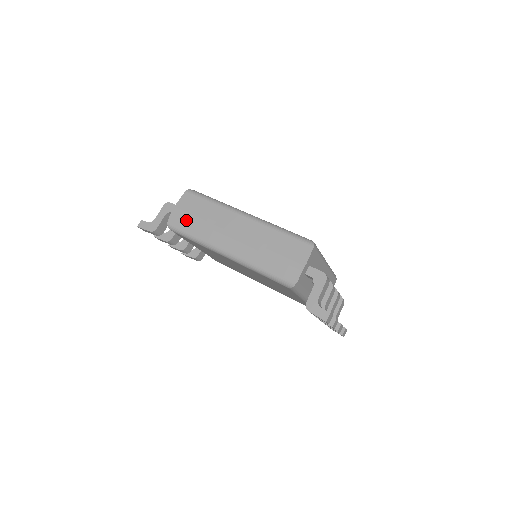
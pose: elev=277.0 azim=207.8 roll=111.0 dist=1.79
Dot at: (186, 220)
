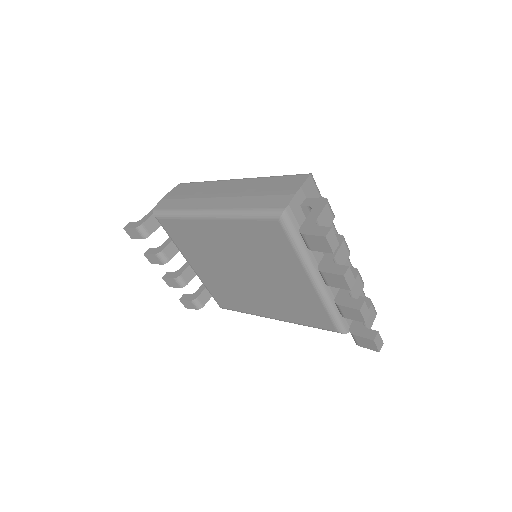
Dot at: (173, 201)
